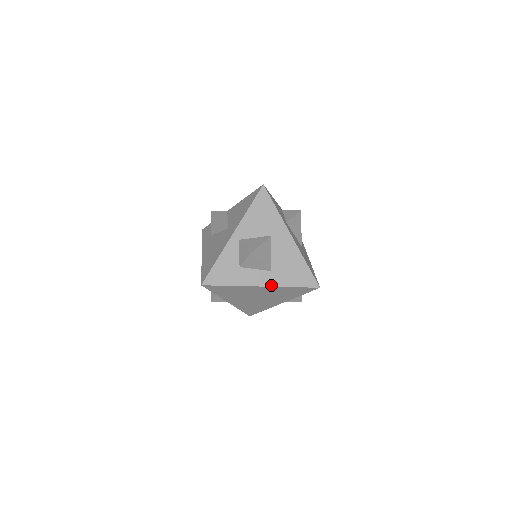
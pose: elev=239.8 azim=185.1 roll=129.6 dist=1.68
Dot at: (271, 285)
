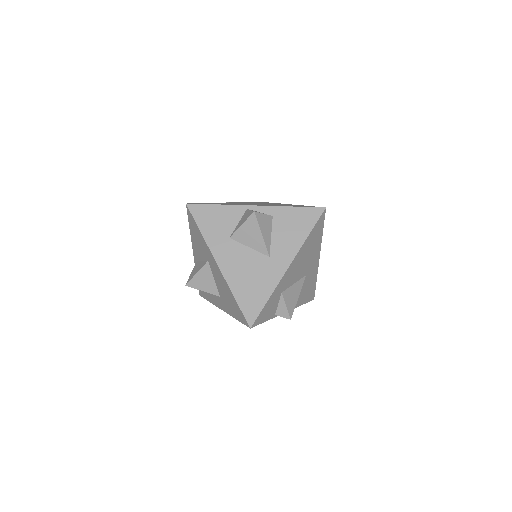
Dot at: (225, 311)
